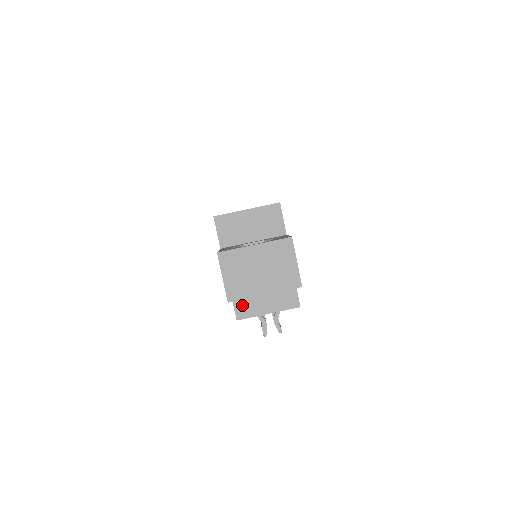
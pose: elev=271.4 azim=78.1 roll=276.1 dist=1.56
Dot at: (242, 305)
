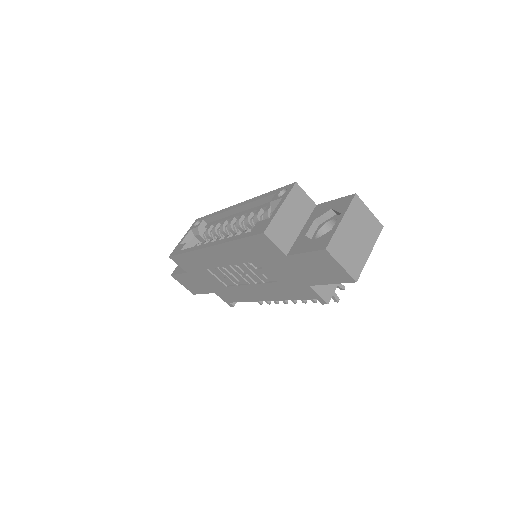
Dot at: (323, 289)
